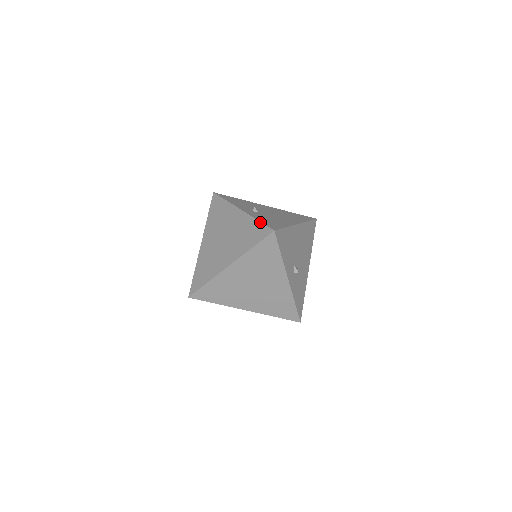
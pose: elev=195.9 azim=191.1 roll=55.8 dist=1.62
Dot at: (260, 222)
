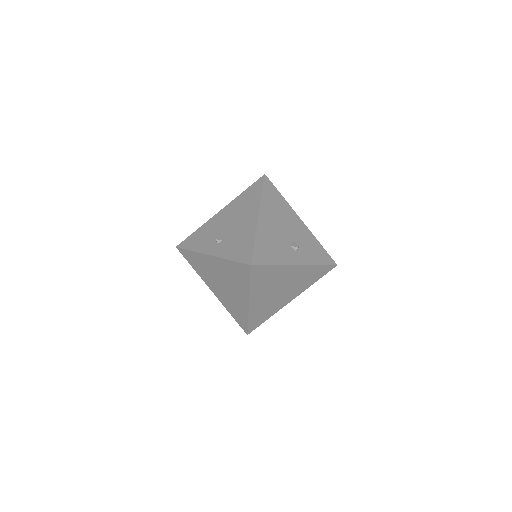
Dot at: (234, 262)
